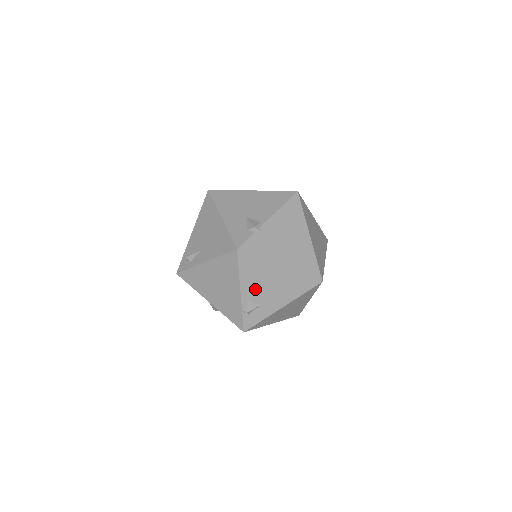
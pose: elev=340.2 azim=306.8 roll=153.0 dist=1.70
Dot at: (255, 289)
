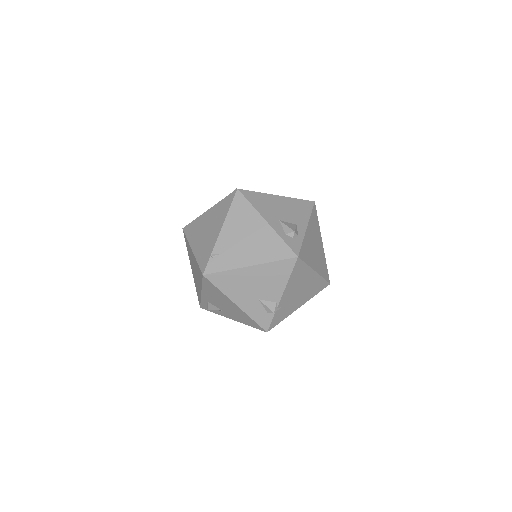
Dot at: occluded
